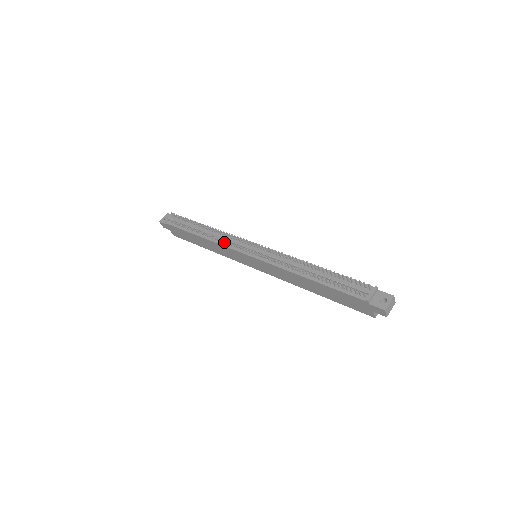
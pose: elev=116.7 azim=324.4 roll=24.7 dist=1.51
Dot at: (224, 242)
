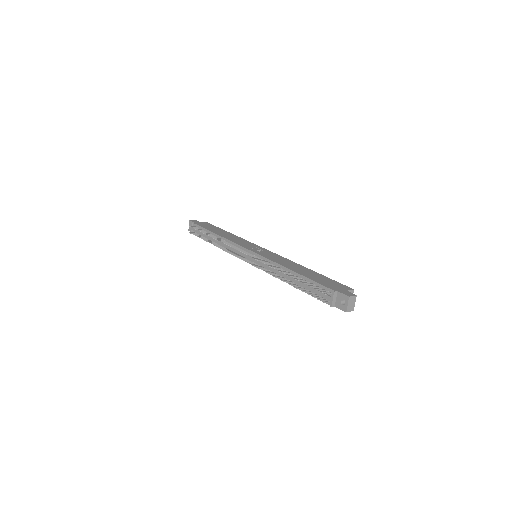
Dot at: (230, 251)
